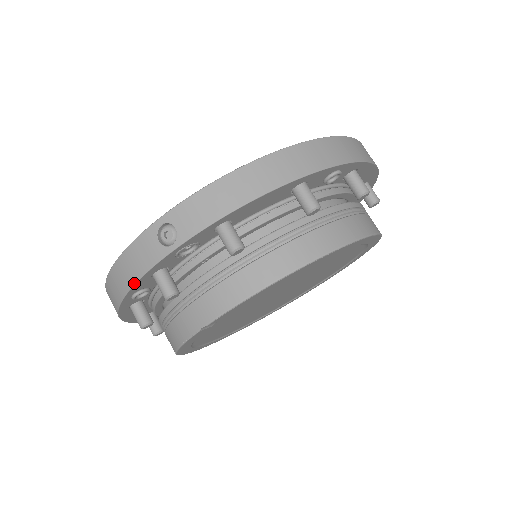
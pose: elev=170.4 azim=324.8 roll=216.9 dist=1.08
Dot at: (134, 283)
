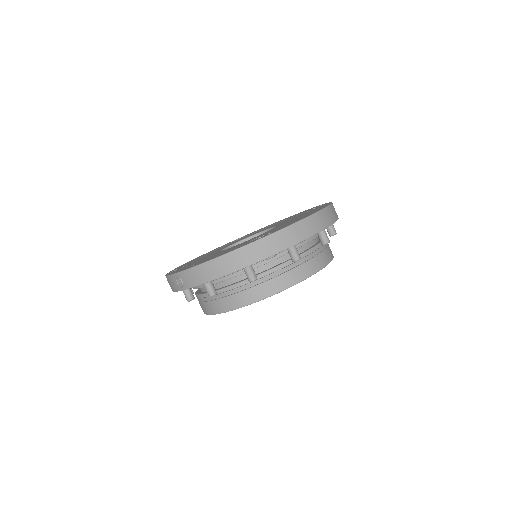
Dot at: (173, 291)
